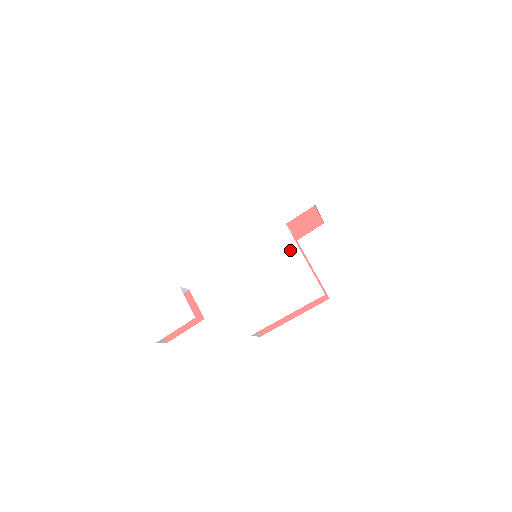
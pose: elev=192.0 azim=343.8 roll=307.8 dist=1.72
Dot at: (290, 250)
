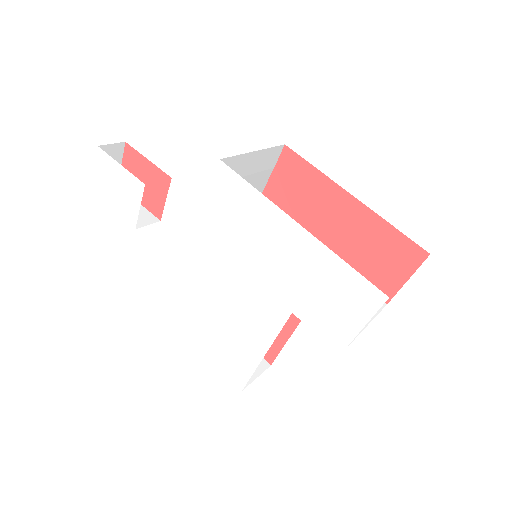
Dot at: (263, 331)
